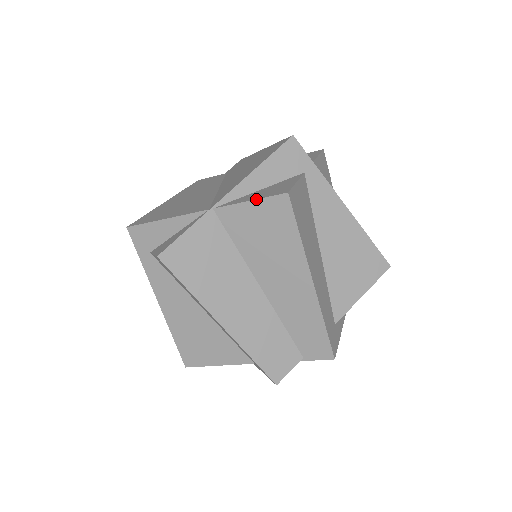
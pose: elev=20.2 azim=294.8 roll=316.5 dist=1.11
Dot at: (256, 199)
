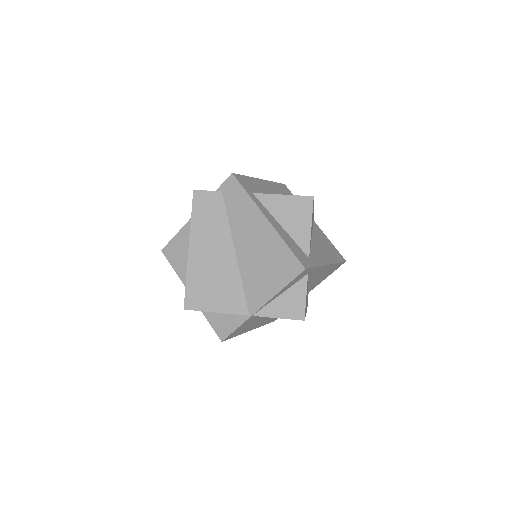
Dot at: occluded
